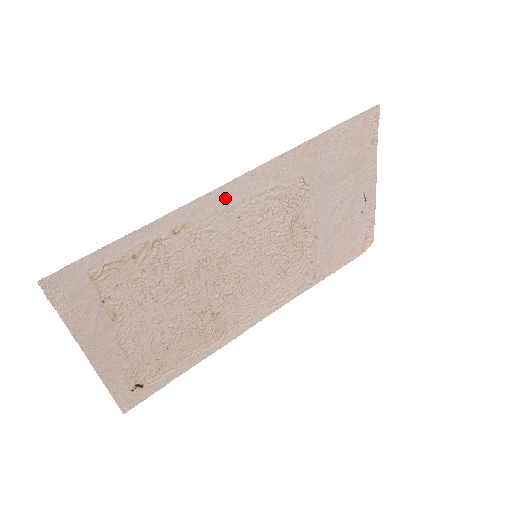
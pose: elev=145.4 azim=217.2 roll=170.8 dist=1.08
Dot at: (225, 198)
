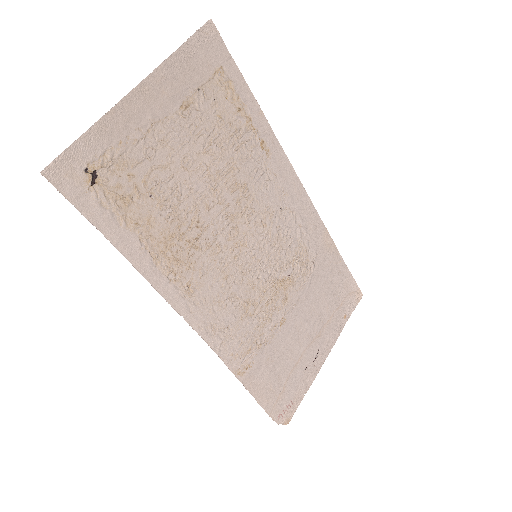
Dot at: (290, 183)
